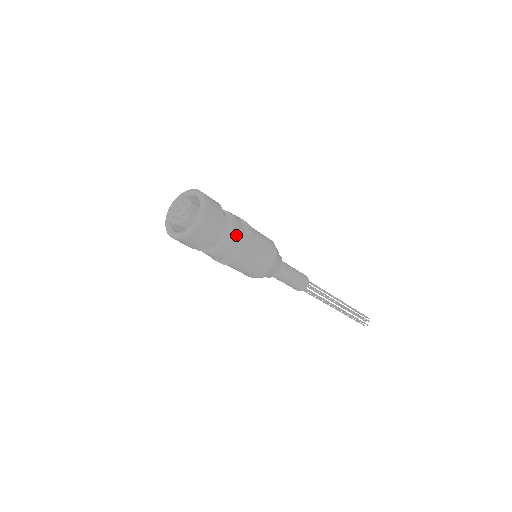
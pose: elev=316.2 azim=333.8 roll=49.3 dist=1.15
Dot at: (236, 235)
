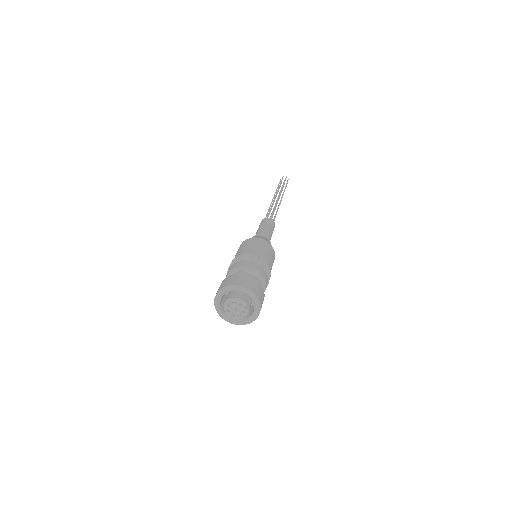
Dot at: (266, 281)
